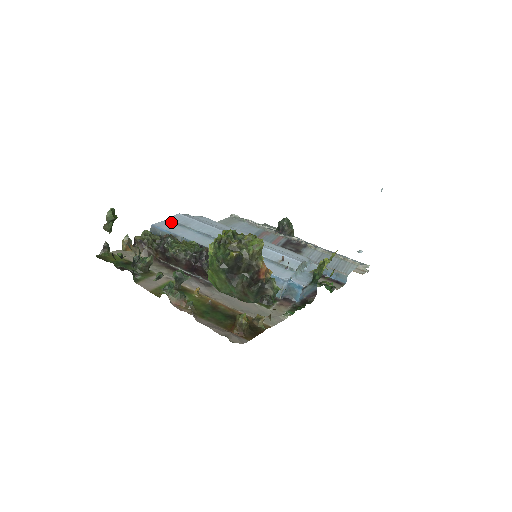
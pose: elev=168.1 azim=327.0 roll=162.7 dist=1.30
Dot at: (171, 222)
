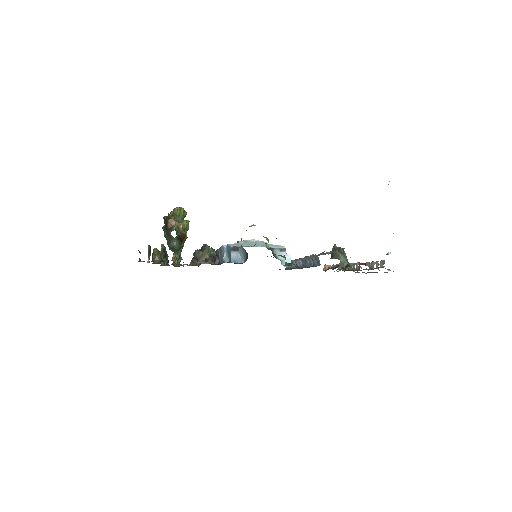
Dot at: occluded
